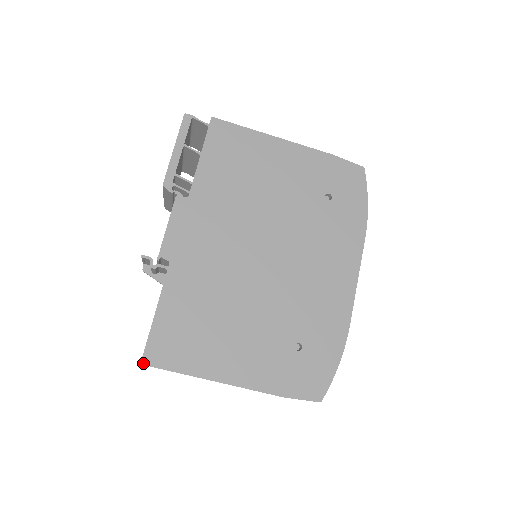
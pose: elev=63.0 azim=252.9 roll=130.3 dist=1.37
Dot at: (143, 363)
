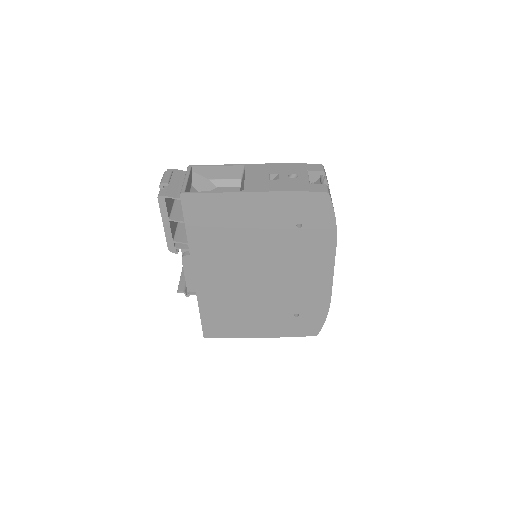
Dot at: occluded
